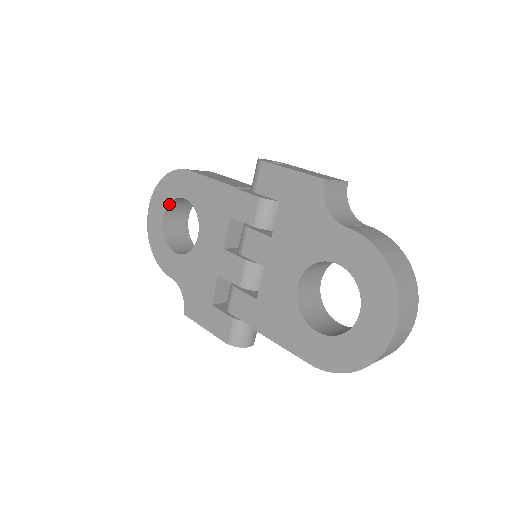
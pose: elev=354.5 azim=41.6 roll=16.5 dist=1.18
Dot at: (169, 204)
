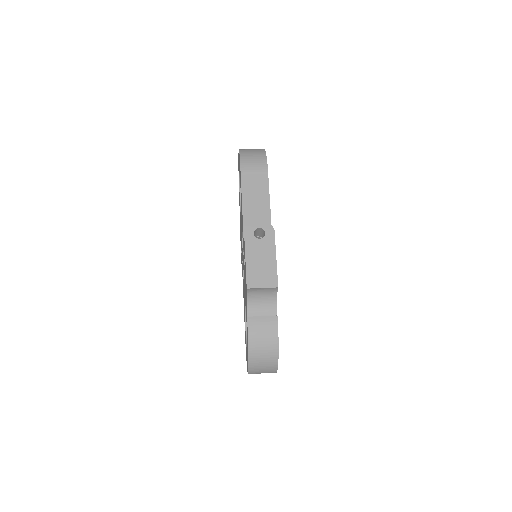
Dot at: occluded
